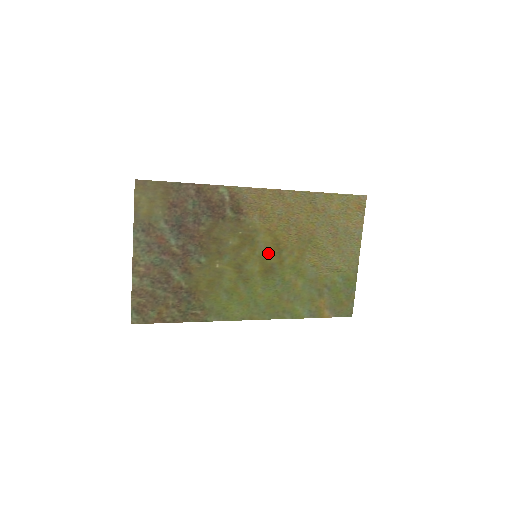
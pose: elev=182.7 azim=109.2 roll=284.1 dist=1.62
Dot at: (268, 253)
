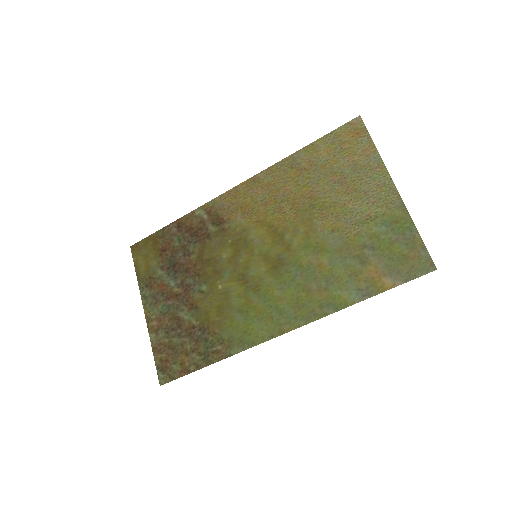
Dot at: (268, 246)
